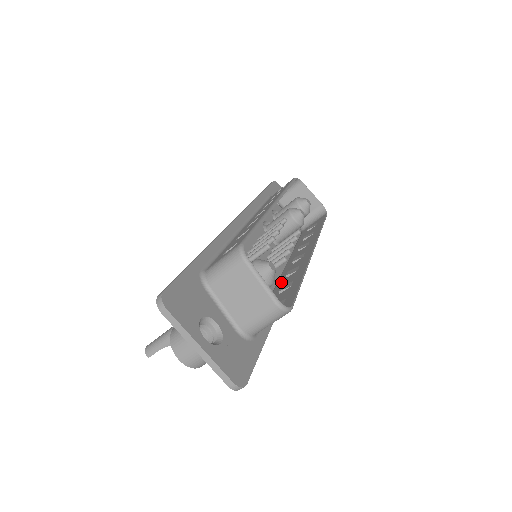
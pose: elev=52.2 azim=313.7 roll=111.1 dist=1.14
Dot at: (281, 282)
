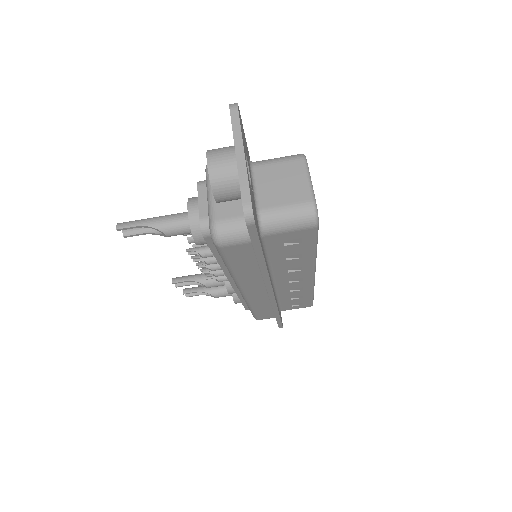
Dot at: occluded
